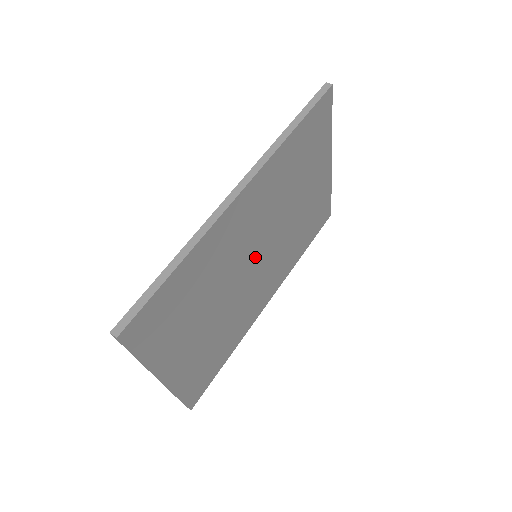
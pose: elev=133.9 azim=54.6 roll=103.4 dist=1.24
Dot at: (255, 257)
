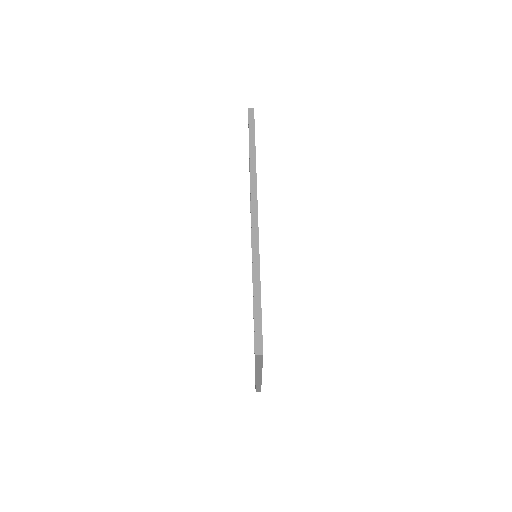
Dot at: occluded
